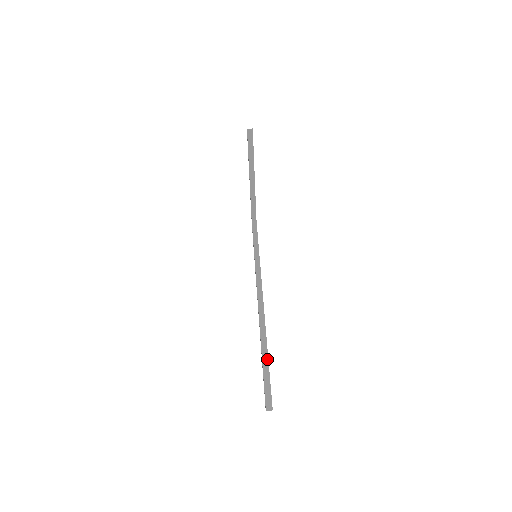
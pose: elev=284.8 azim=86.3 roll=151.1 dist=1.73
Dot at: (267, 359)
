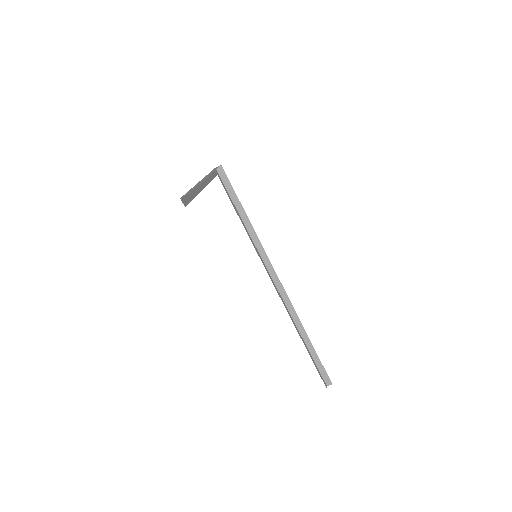
Dot at: (311, 345)
